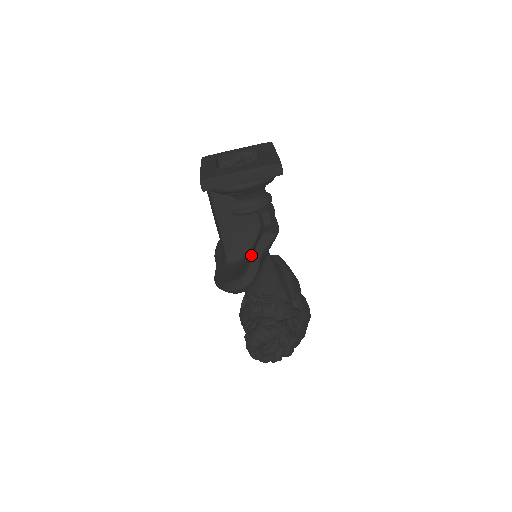
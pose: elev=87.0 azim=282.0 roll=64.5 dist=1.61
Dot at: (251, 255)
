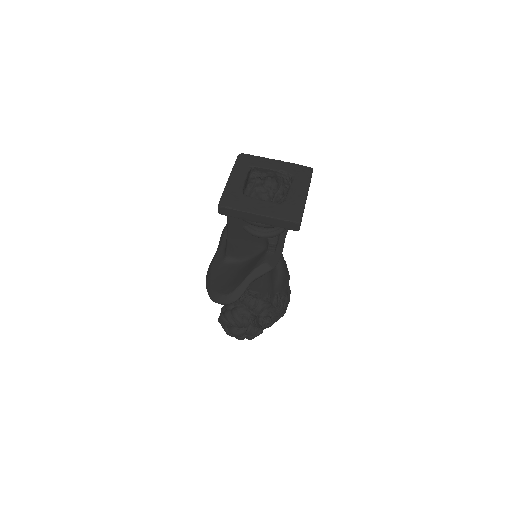
Dot at: (243, 275)
